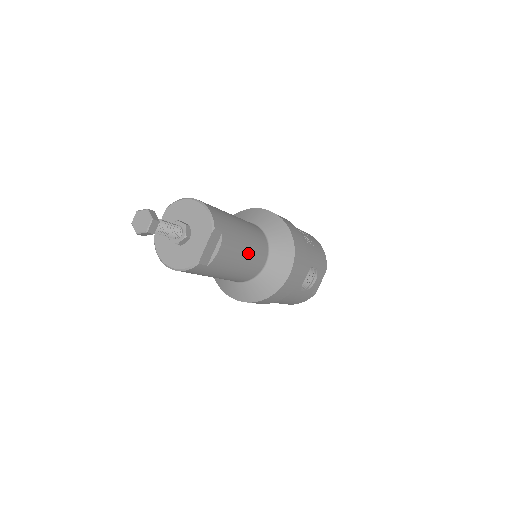
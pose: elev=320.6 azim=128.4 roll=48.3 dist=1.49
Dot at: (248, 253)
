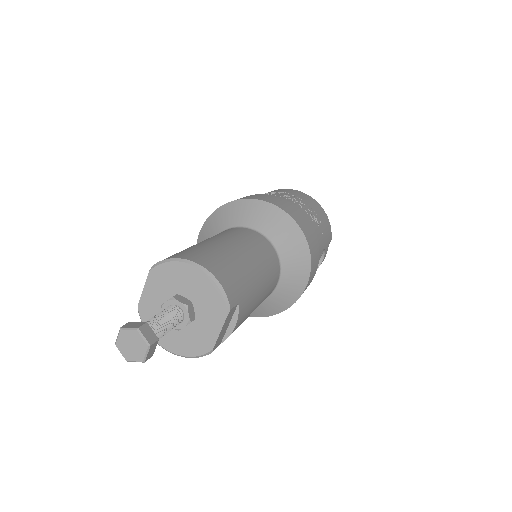
Dot at: (262, 294)
